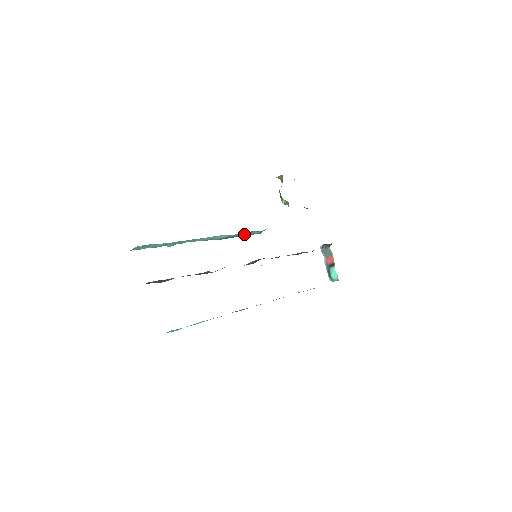
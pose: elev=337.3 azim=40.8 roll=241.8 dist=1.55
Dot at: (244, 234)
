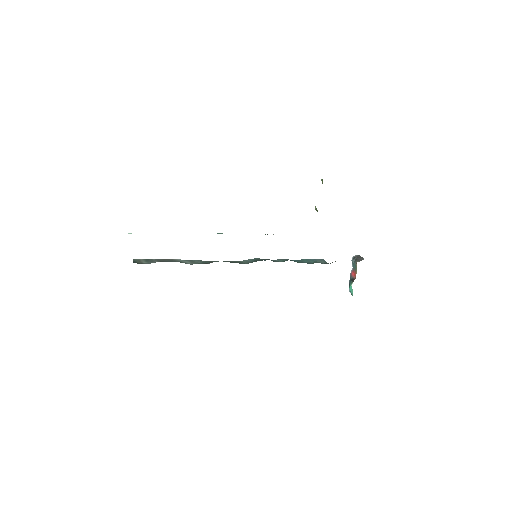
Dot at: occluded
